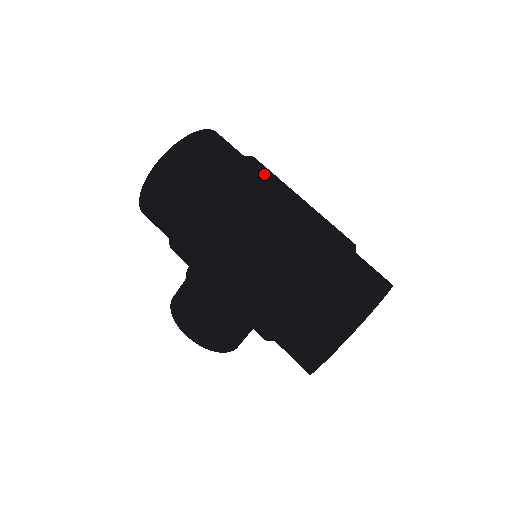
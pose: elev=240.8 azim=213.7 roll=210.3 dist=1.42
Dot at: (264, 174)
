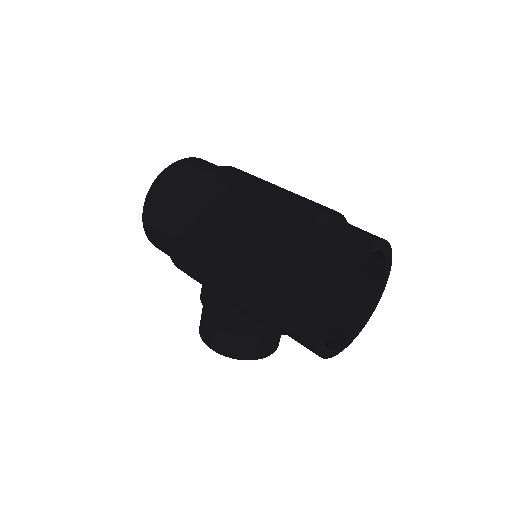
Dot at: (233, 176)
